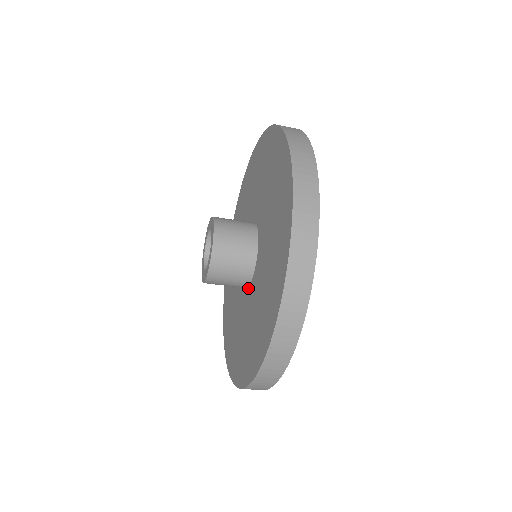
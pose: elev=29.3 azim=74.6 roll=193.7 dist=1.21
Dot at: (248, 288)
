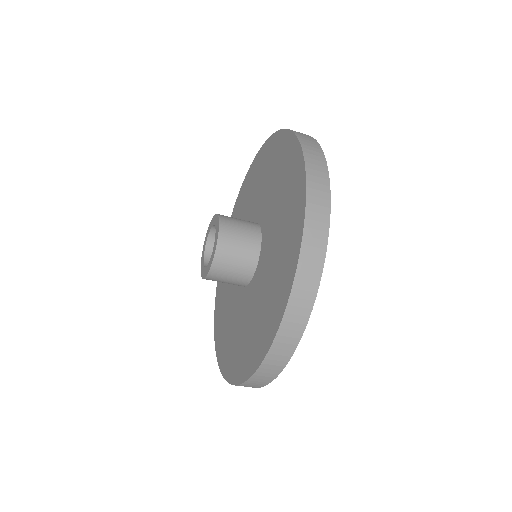
Dot at: (258, 262)
